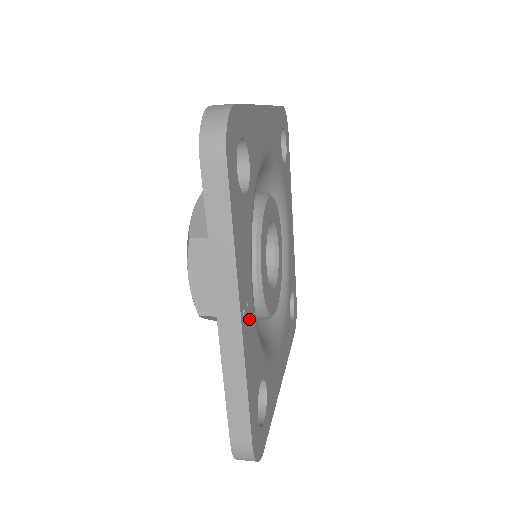
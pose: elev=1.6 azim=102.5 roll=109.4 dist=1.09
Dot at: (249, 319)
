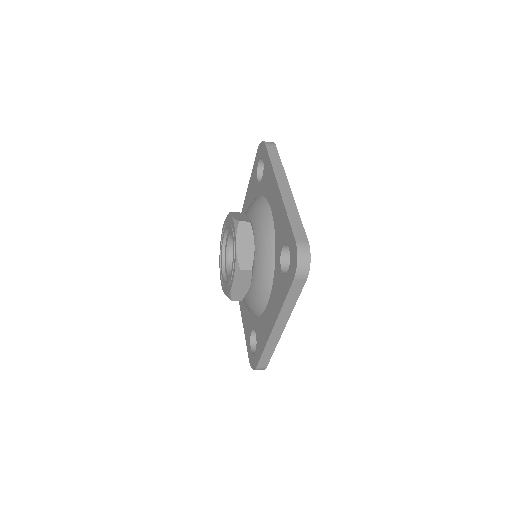
Dot at: occluded
